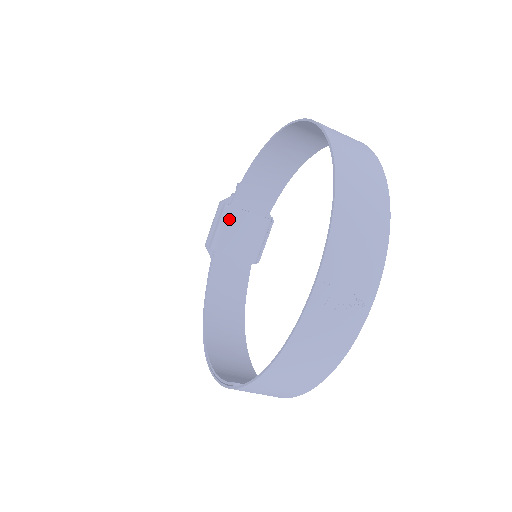
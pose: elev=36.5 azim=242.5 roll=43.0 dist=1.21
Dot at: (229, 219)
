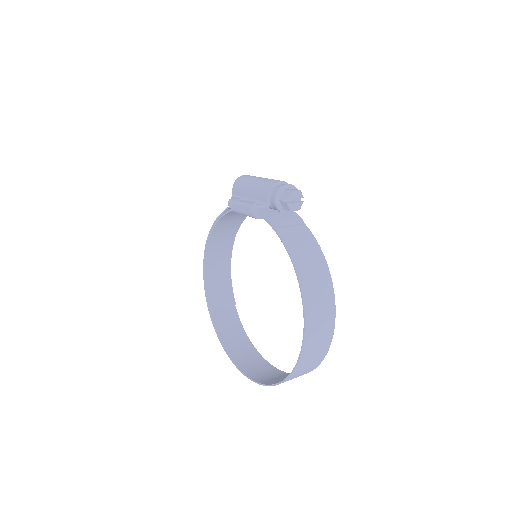
Dot at: occluded
